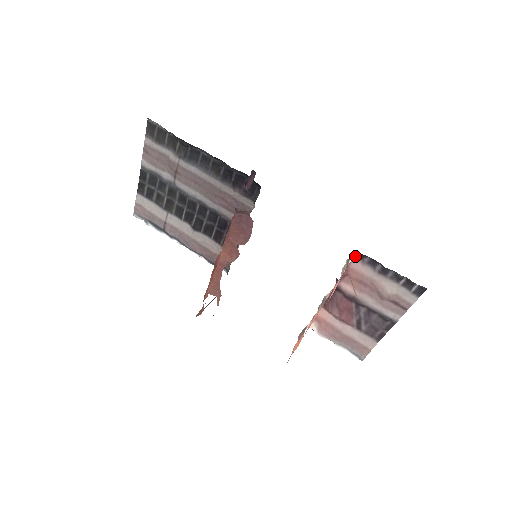
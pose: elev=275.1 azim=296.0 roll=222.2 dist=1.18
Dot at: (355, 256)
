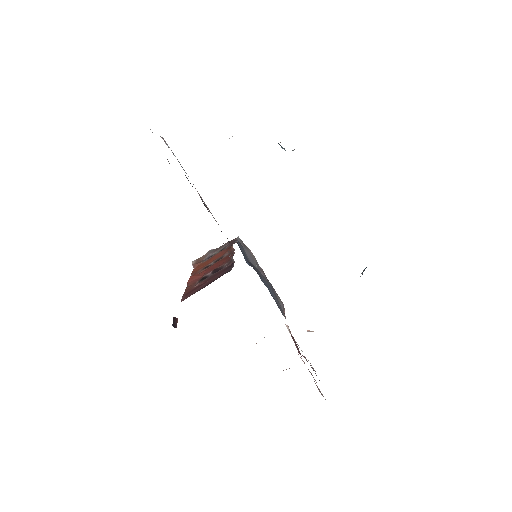
Dot at: occluded
